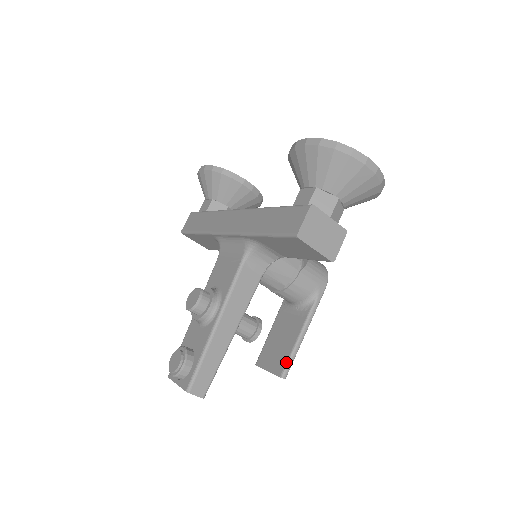
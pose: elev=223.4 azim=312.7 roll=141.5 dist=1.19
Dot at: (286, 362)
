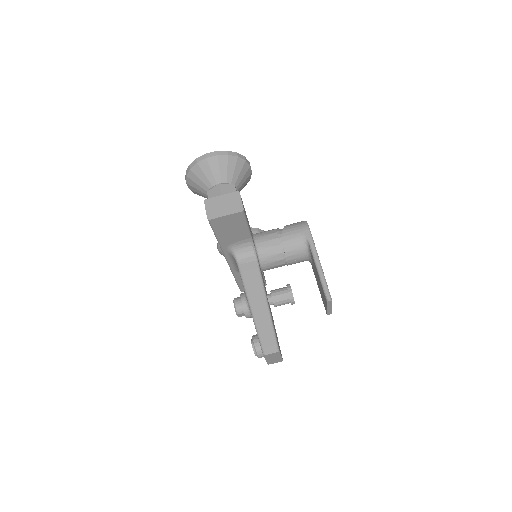
Dot at: (323, 291)
